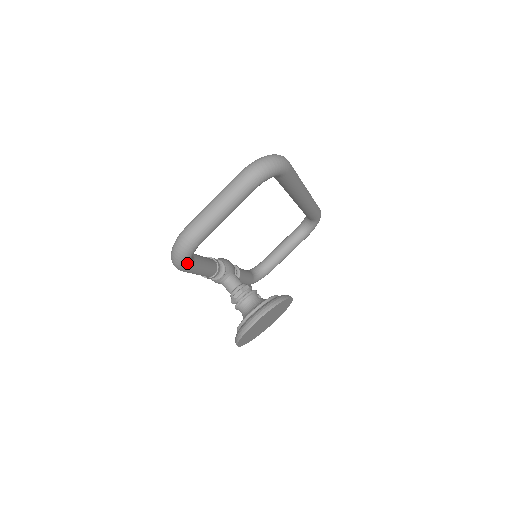
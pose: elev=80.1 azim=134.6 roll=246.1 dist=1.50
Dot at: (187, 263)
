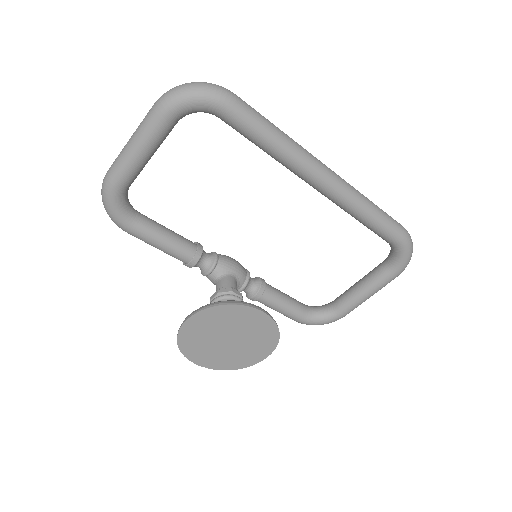
Dot at: (116, 215)
